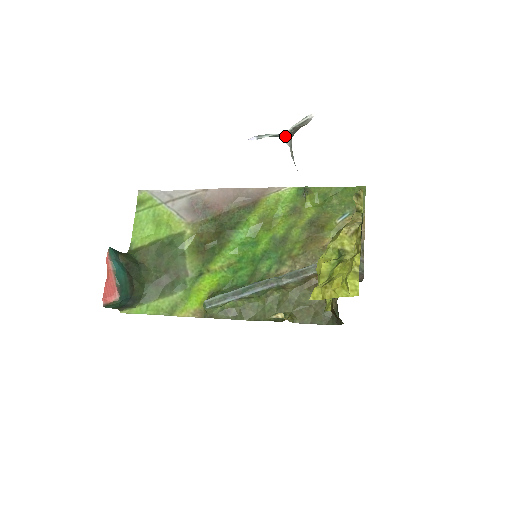
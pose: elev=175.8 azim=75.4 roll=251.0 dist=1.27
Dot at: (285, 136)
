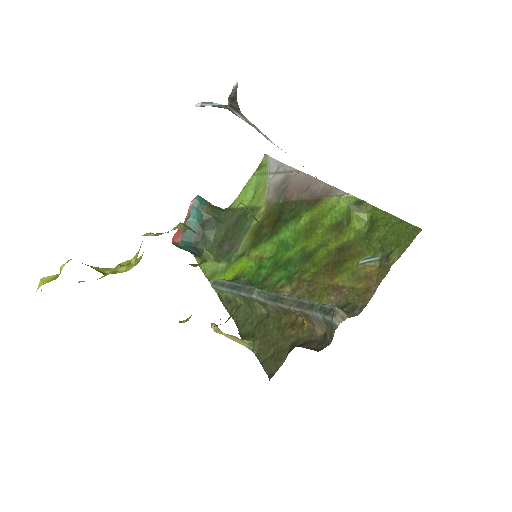
Dot at: (233, 109)
